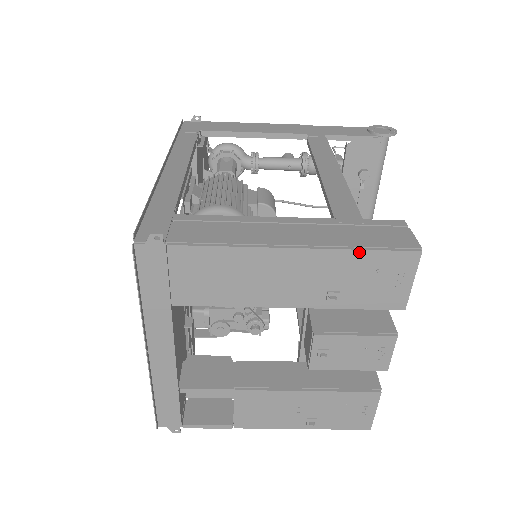
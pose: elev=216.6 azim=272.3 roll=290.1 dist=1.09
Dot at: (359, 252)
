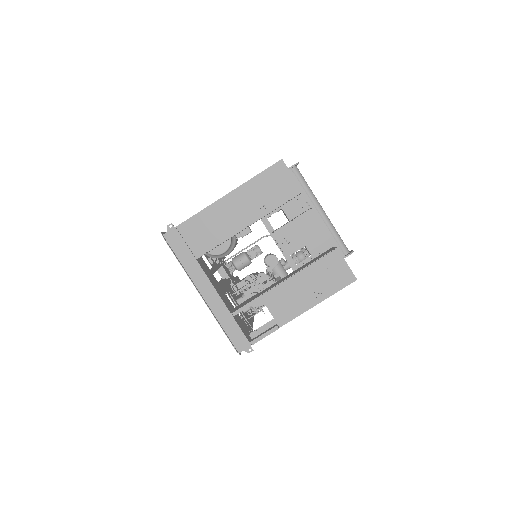
Dot at: (256, 177)
